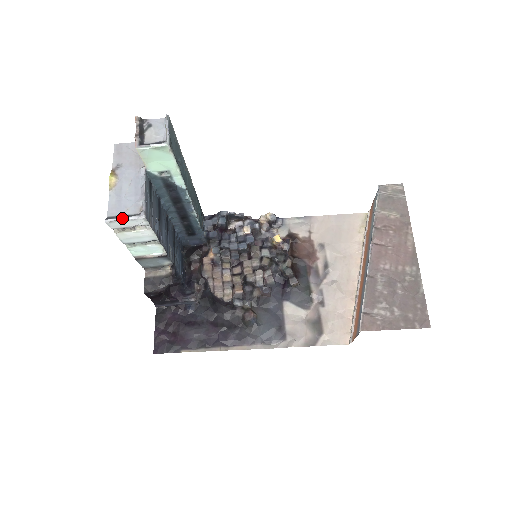
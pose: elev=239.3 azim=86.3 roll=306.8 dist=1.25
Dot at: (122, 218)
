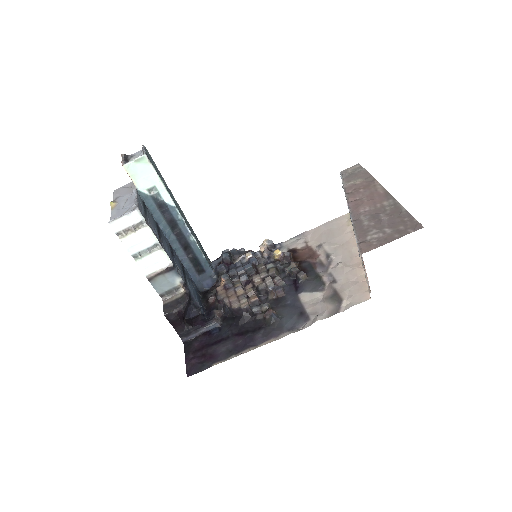
Dot at: (121, 216)
